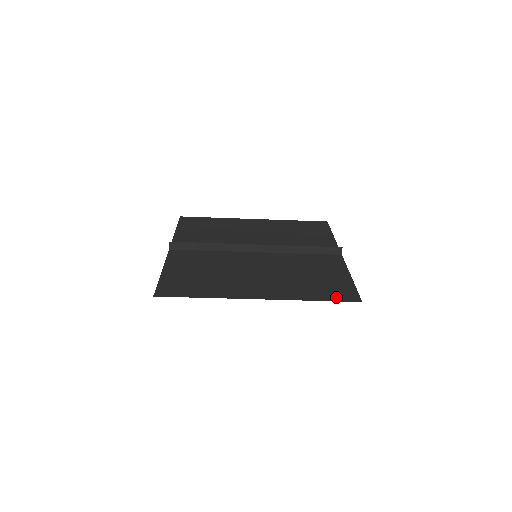
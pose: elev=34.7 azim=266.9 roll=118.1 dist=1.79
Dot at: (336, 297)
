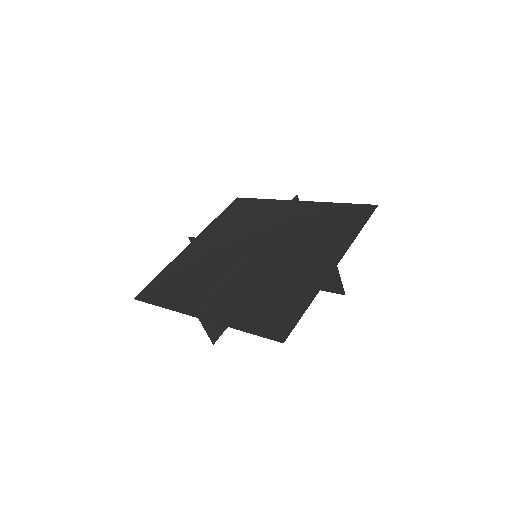
Dot at: (264, 330)
